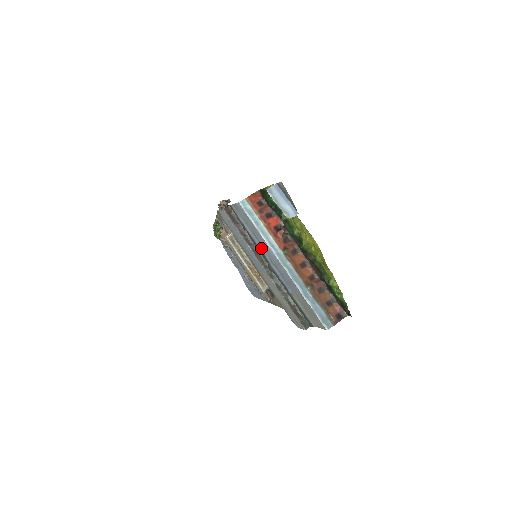
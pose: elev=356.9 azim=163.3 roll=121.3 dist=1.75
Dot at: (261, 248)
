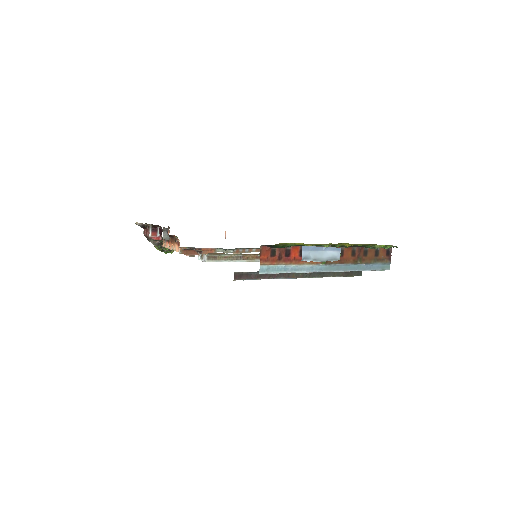
Dot at: occluded
